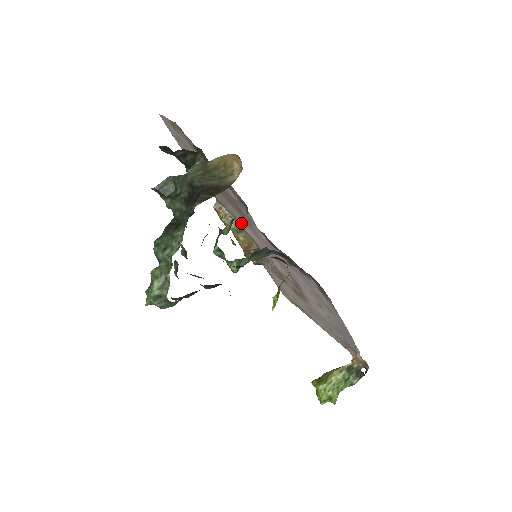
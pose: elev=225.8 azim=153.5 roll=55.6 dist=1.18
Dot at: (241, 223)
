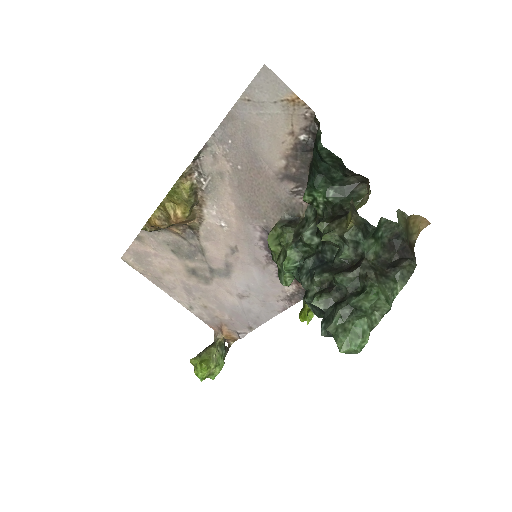
Dot at: (211, 202)
